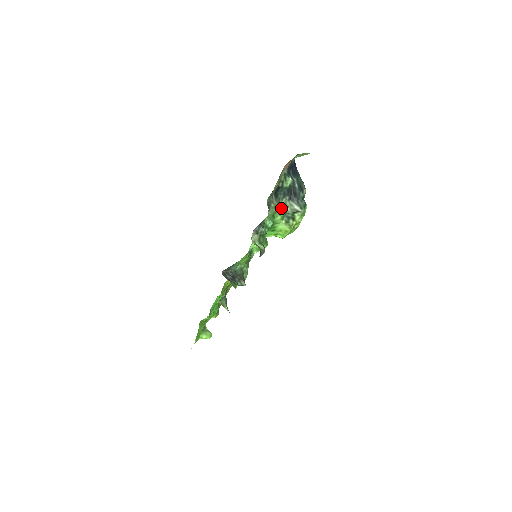
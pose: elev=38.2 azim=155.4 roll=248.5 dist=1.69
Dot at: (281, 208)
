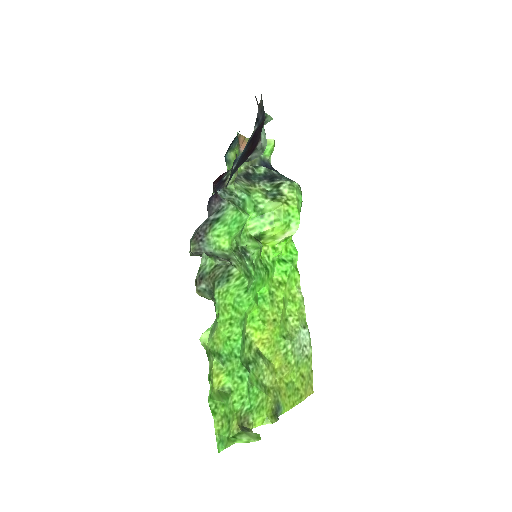
Dot at: (259, 188)
